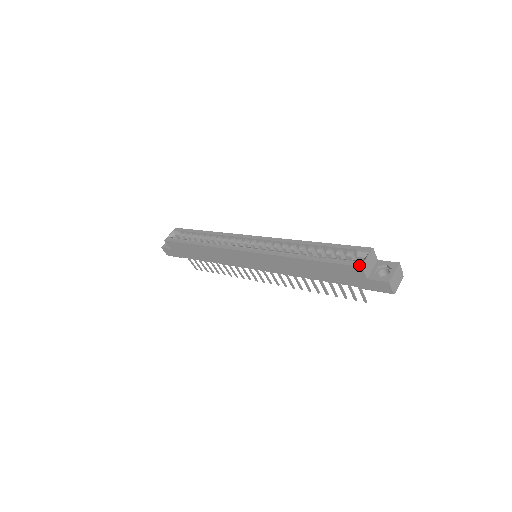
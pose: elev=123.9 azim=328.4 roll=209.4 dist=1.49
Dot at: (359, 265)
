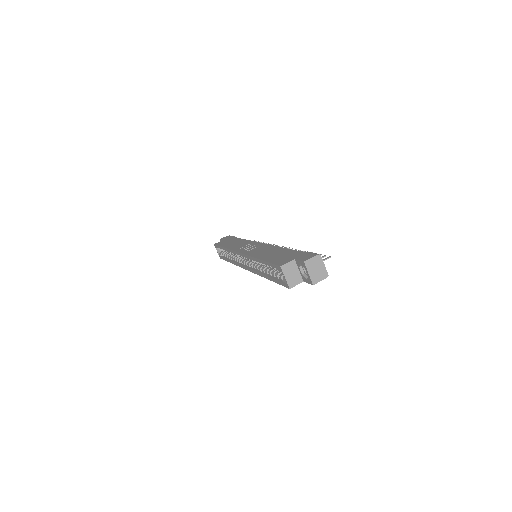
Dot at: (287, 287)
